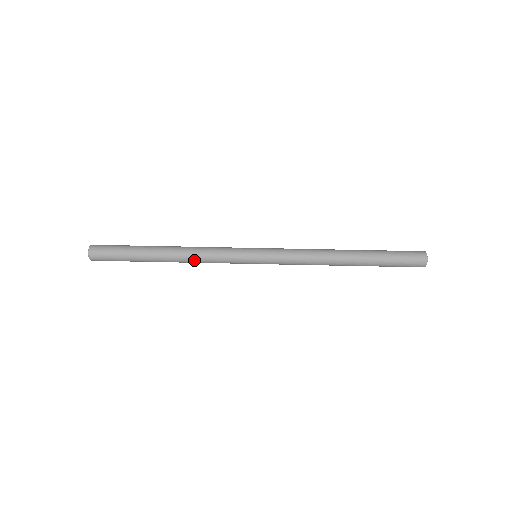
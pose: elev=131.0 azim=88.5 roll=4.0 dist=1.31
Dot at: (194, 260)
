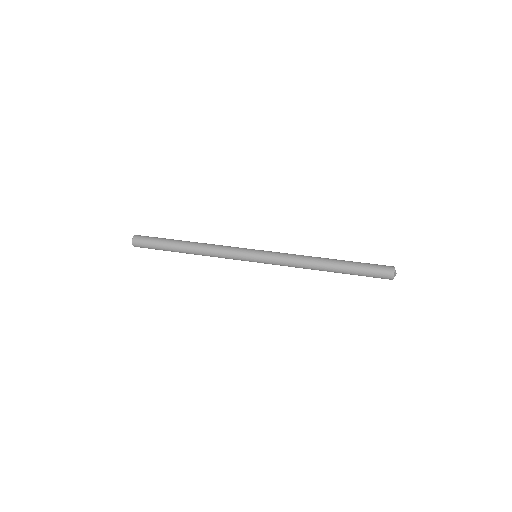
Dot at: (208, 248)
